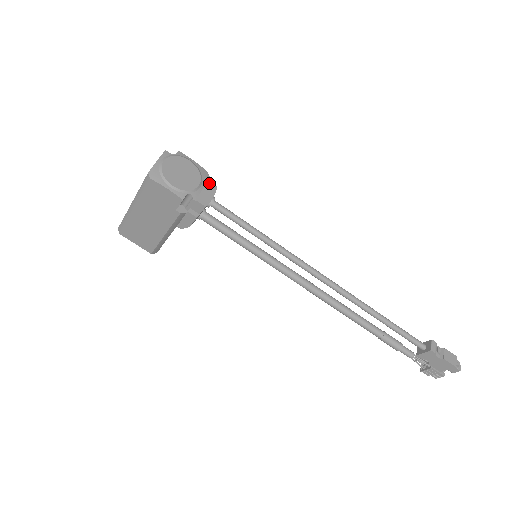
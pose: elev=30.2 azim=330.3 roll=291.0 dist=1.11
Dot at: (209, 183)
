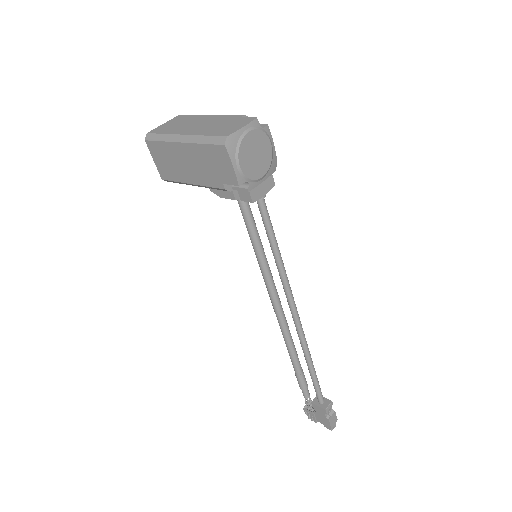
Dot at: (271, 177)
